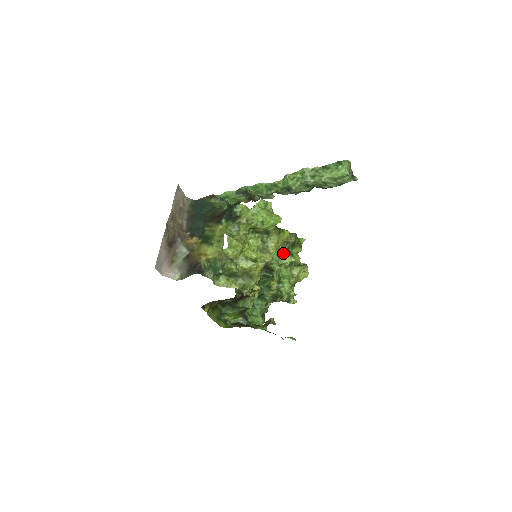
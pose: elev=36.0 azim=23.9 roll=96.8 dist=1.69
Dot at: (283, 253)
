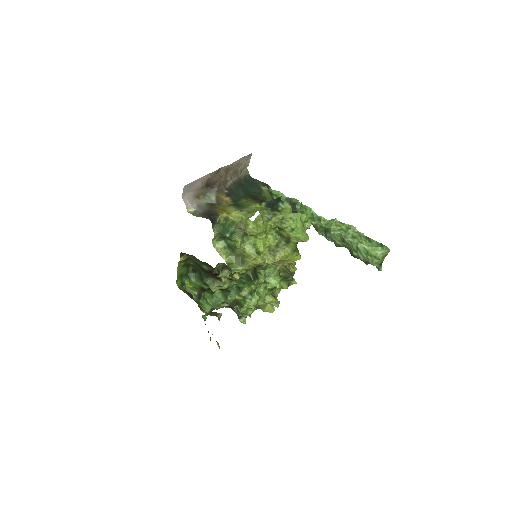
Dot at: (276, 274)
